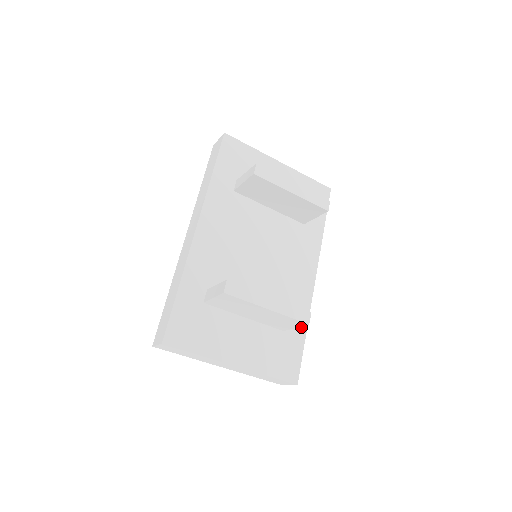
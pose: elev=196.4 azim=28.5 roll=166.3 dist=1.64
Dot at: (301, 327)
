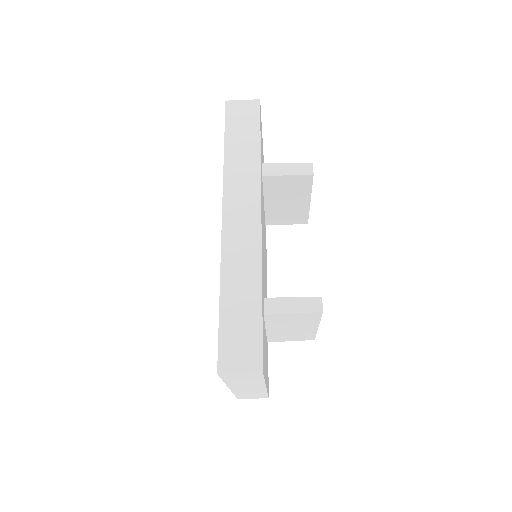
Dot at: occluded
